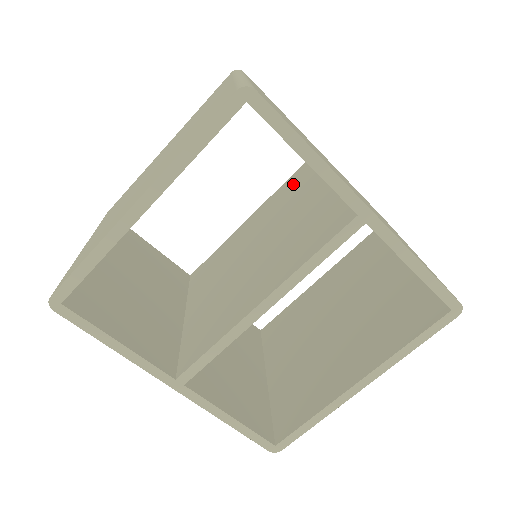
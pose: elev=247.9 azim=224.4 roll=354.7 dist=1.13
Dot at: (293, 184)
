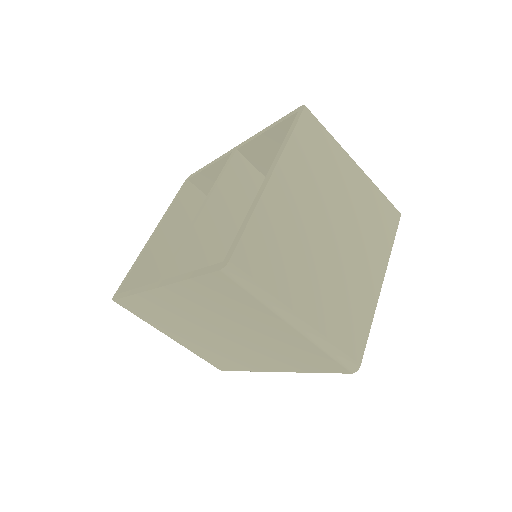
Dot at: occluded
